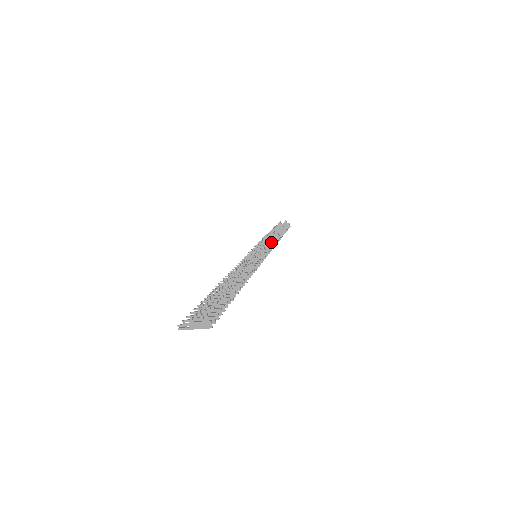
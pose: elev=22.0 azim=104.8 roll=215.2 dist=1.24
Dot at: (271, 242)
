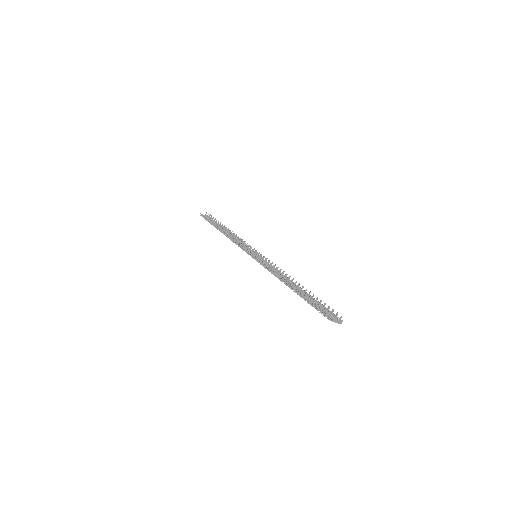
Dot at: occluded
